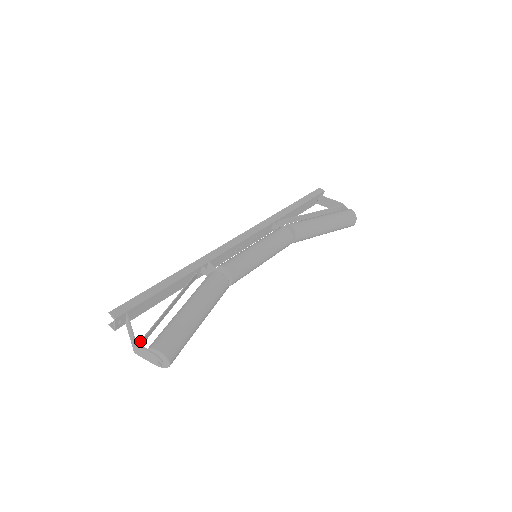
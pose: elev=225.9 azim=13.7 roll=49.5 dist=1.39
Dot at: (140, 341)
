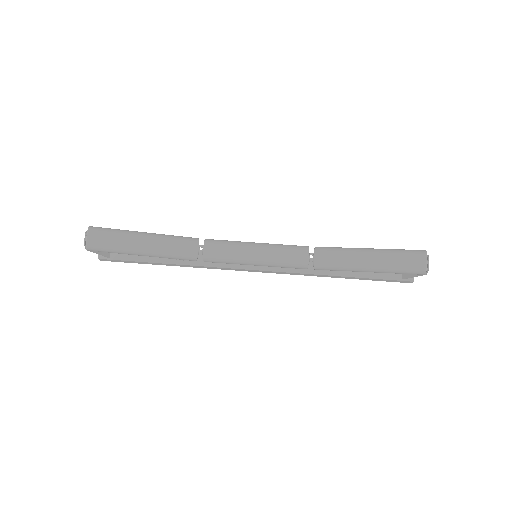
Dot at: occluded
